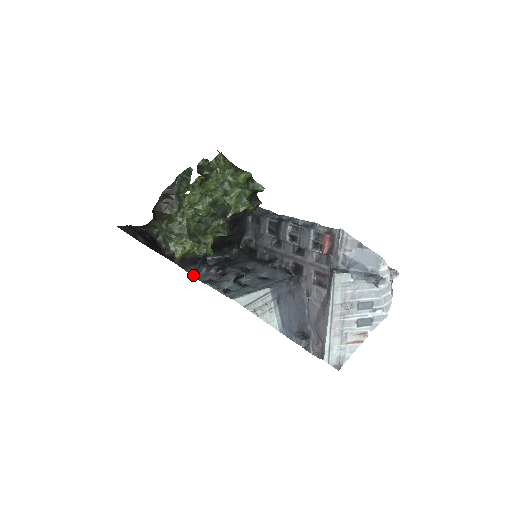
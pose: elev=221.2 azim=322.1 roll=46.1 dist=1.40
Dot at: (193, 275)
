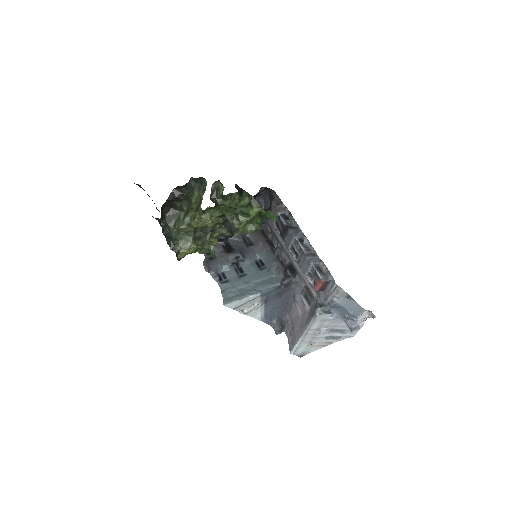
Dot at: occluded
